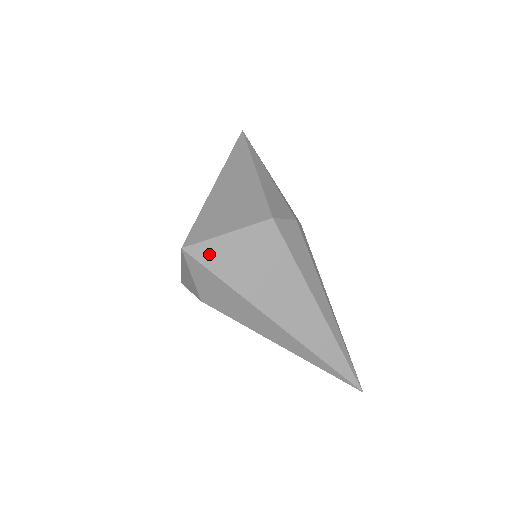
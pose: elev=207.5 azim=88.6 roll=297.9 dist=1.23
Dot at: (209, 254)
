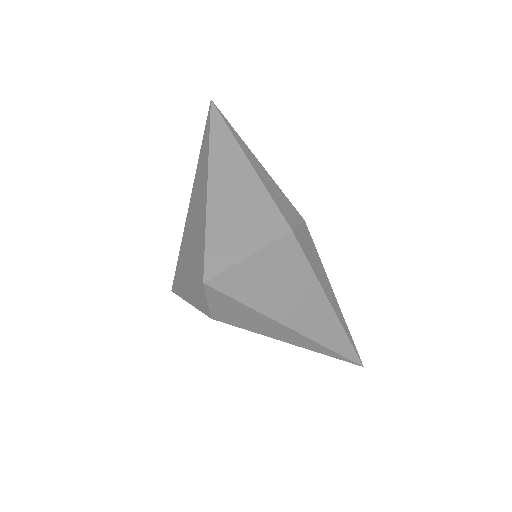
Dot at: (231, 282)
